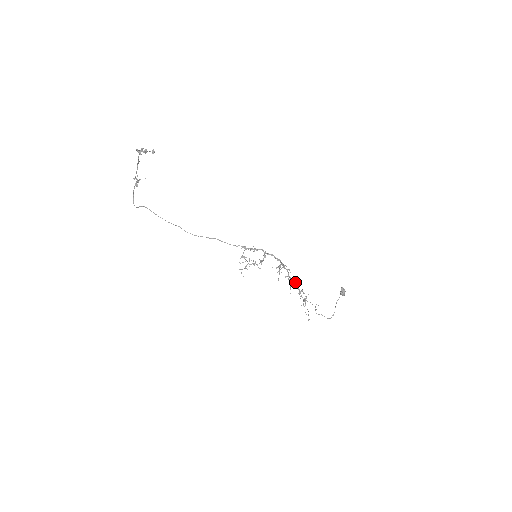
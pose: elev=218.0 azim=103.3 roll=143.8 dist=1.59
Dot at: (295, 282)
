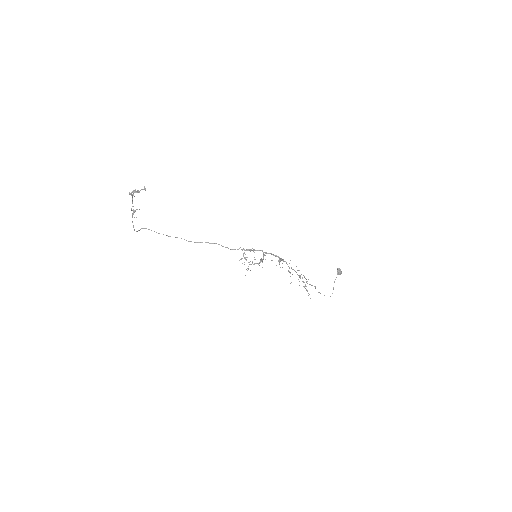
Dot at: (294, 270)
